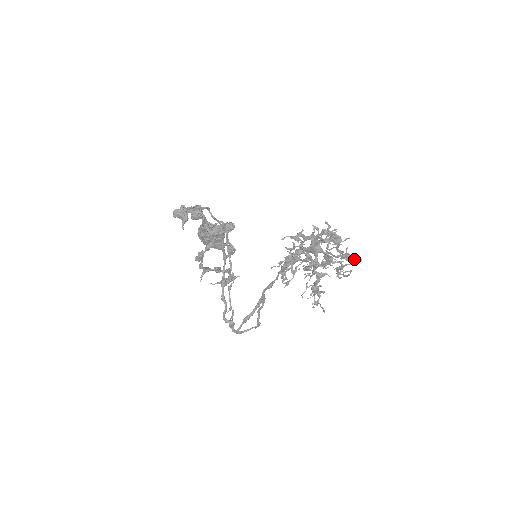
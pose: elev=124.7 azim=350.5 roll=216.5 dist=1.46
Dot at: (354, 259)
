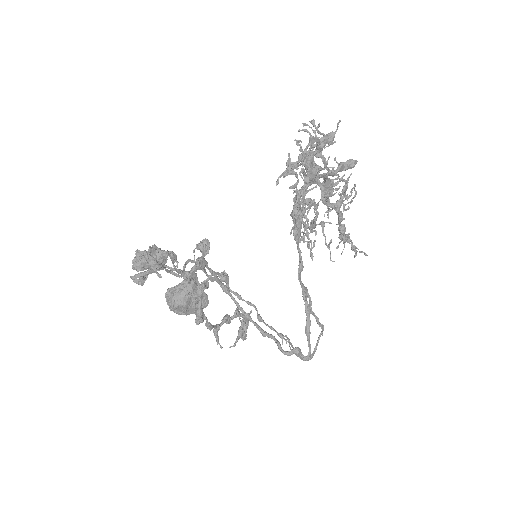
Dot at: (352, 161)
